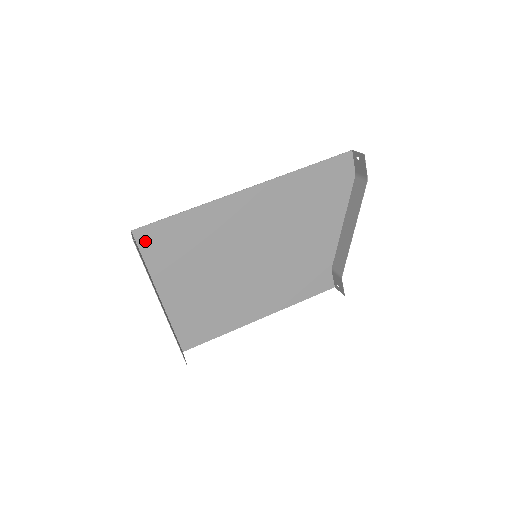
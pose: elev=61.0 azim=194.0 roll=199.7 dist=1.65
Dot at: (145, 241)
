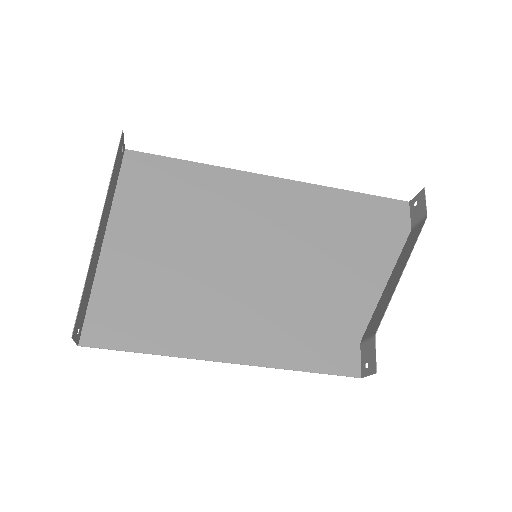
Dot at: (132, 167)
